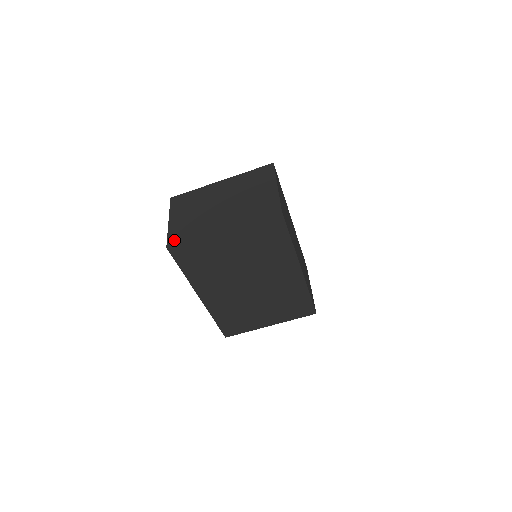
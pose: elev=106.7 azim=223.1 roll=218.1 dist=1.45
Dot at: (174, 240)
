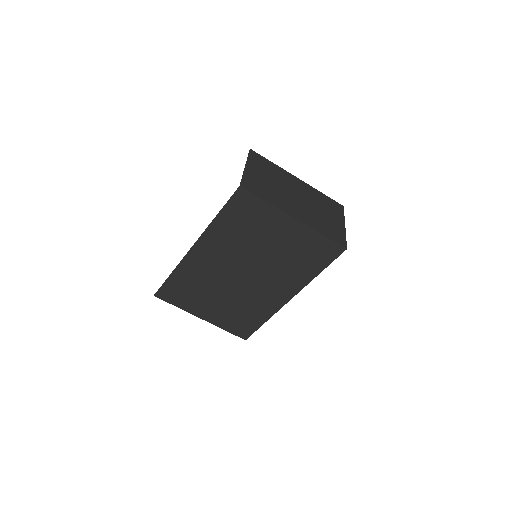
Dot at: (249, 186)
